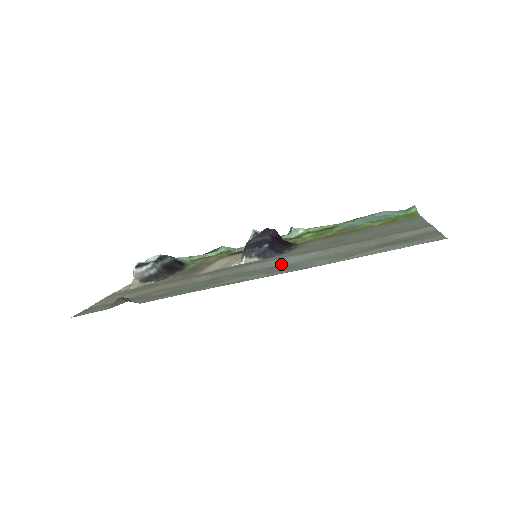
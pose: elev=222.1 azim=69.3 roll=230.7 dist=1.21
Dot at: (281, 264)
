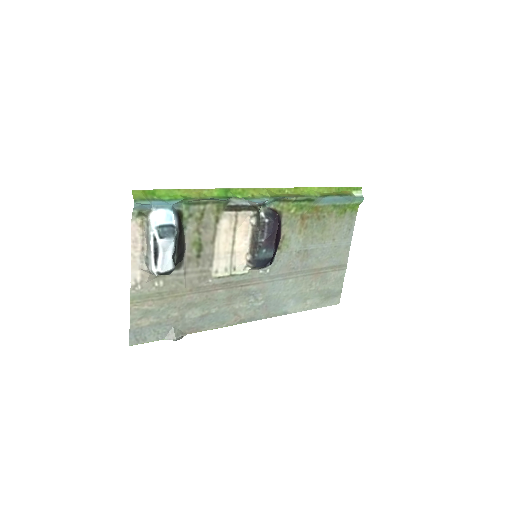
Dot at: (272, 292)
